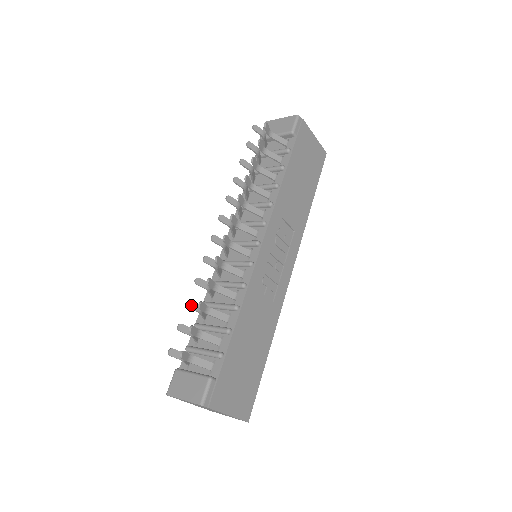
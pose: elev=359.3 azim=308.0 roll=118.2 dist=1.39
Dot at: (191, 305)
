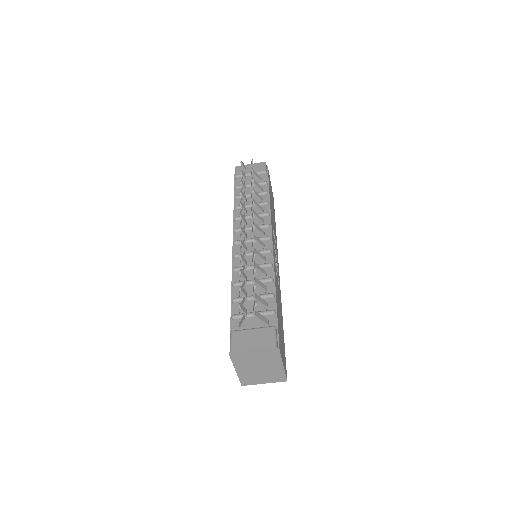
Dot at: (242, 273)
